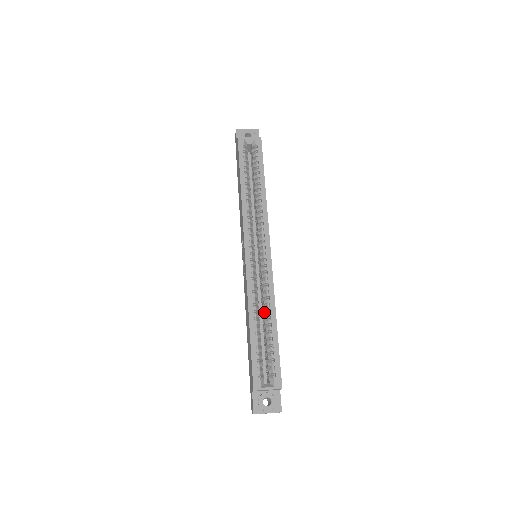
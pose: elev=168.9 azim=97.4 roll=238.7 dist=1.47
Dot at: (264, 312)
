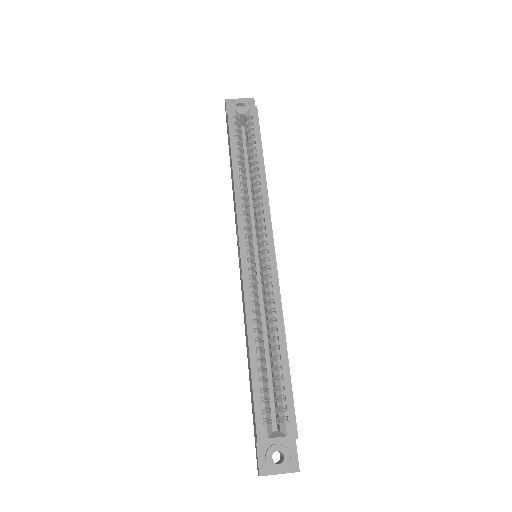
Dot at: (269, 330)
